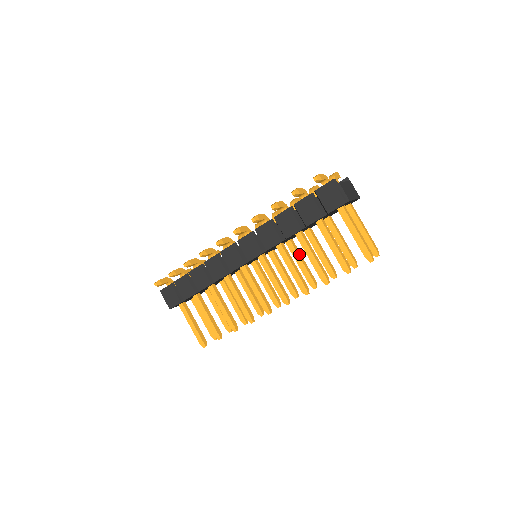
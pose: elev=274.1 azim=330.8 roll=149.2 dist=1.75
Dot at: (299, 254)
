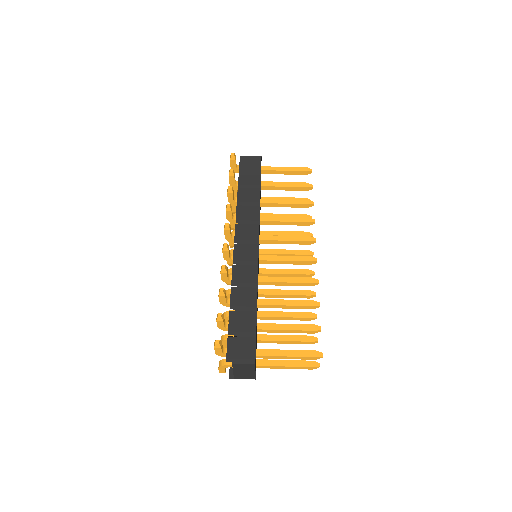
Dot at: (276, 232)
